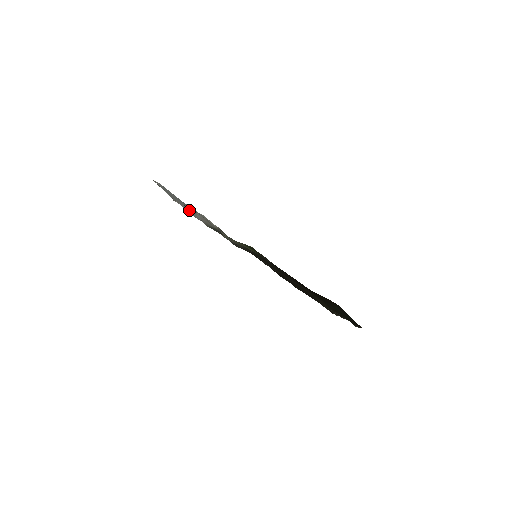
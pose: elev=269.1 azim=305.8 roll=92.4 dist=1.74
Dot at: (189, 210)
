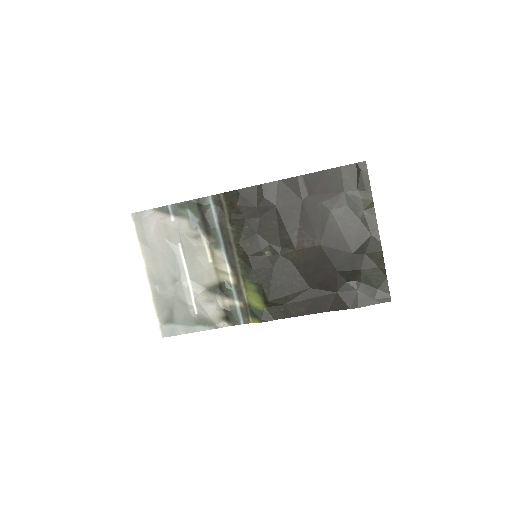
Dot at: (157, 230)
